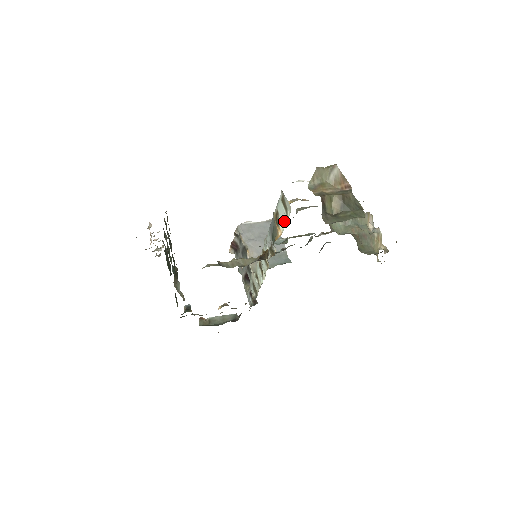
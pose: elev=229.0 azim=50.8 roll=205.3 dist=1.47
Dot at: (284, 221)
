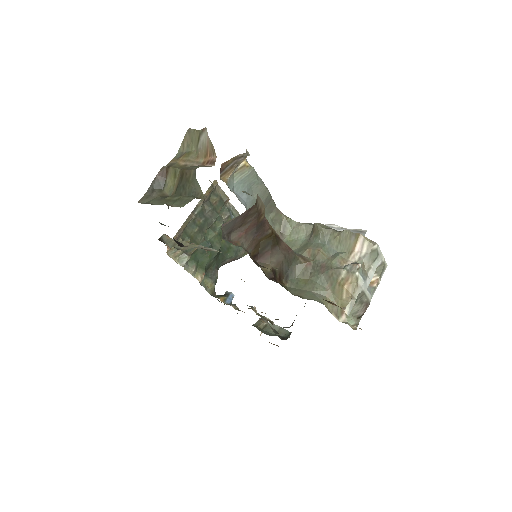
Dot at: occluded
